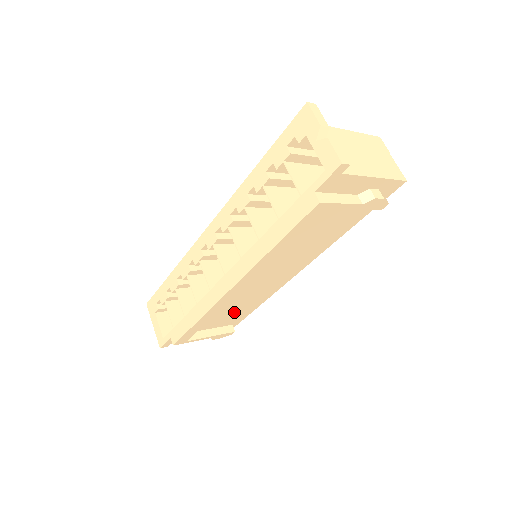
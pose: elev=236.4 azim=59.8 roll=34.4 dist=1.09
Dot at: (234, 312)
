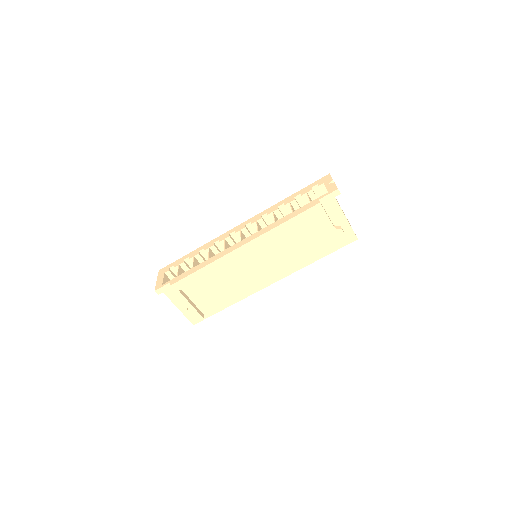
Dot at: (217, 294)
